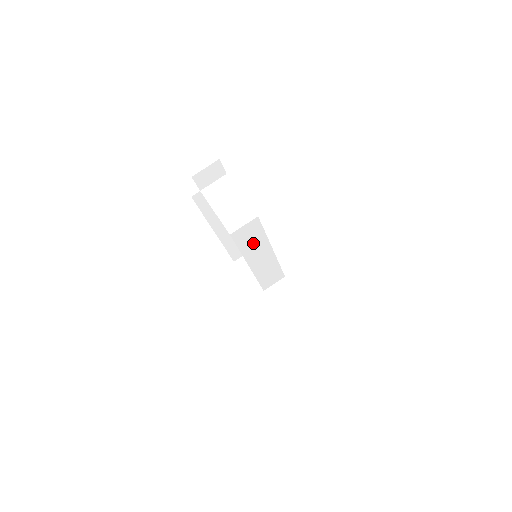
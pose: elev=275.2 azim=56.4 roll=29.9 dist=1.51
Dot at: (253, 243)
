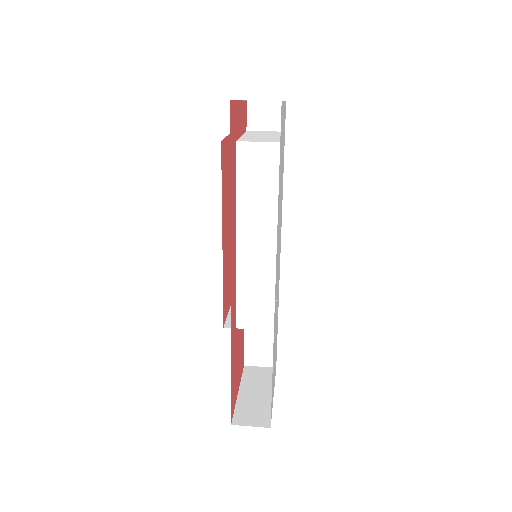
Dot at: (258, 195)
